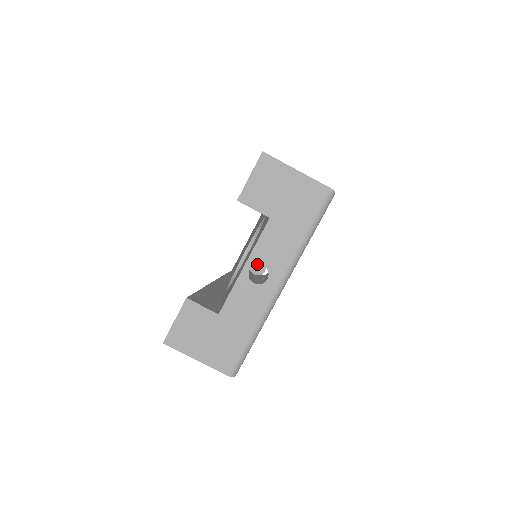
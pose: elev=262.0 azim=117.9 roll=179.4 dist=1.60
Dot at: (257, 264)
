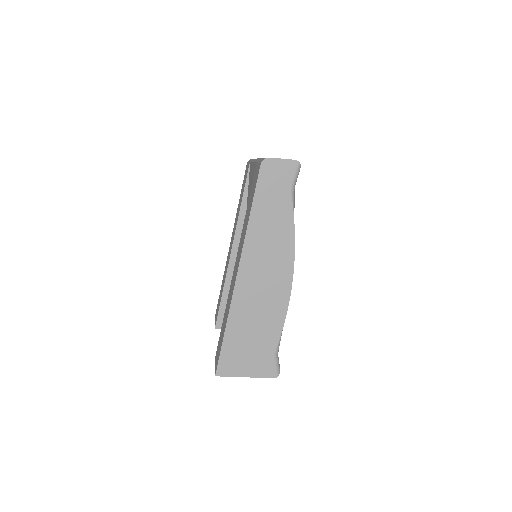
Dot at: occluded
